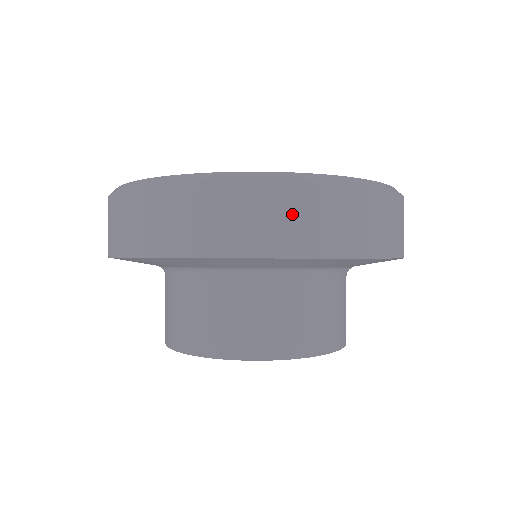
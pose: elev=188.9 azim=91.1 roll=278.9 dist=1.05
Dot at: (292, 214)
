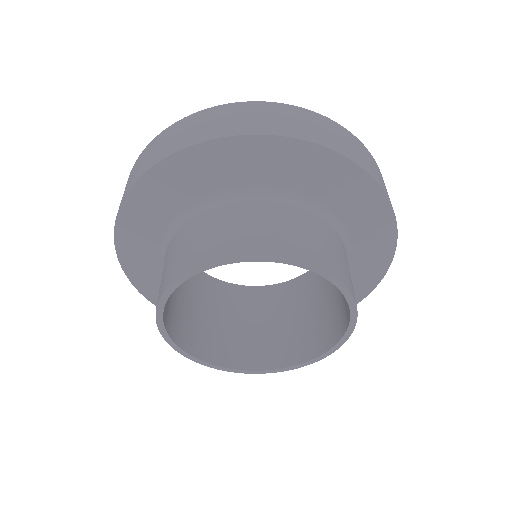
Dot at: (318, 126)
